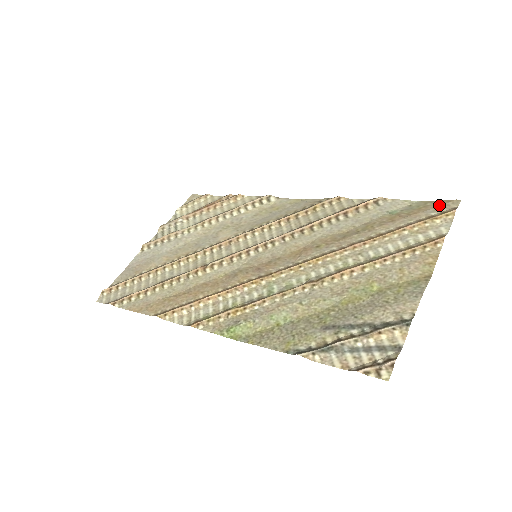
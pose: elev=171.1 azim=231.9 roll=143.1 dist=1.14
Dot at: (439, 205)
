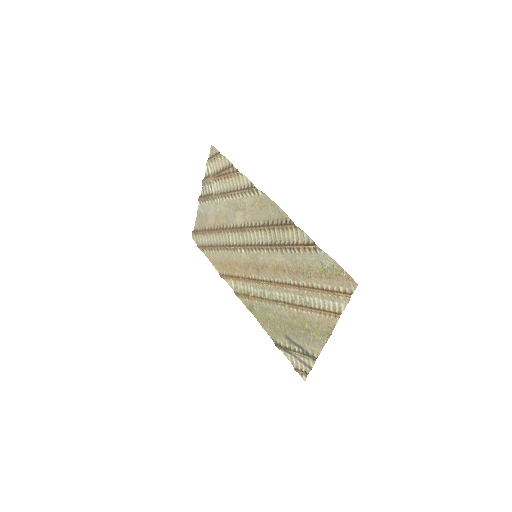
Dot at: (346, 281)
